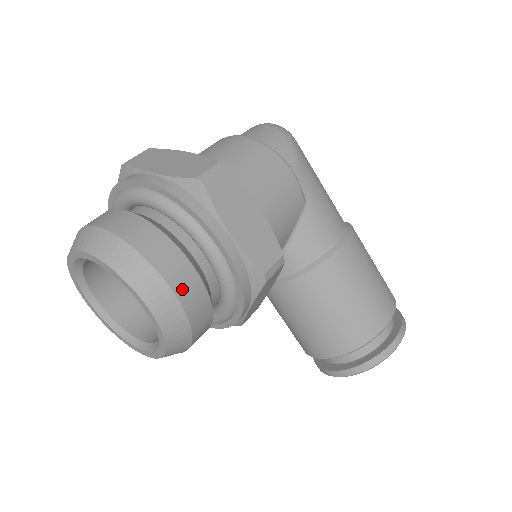
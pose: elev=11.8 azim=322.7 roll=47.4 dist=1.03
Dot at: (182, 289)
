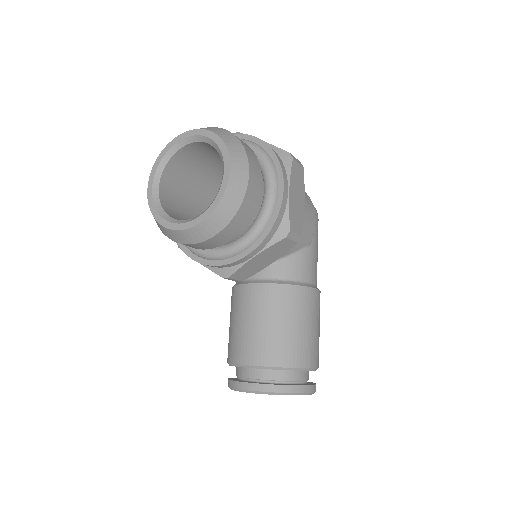
Dot at: (251, 187)
